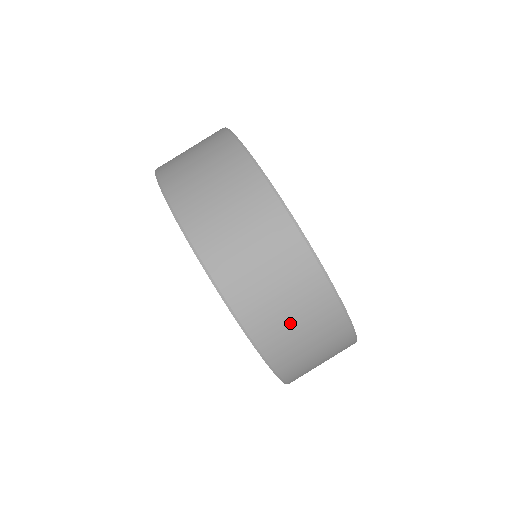
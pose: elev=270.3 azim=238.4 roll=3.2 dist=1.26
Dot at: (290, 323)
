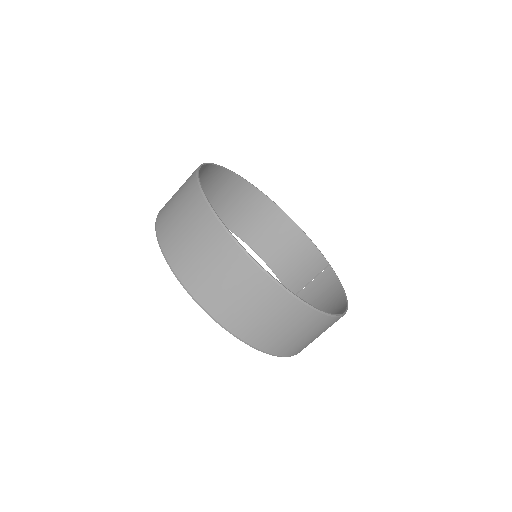
Dot at: occluded
